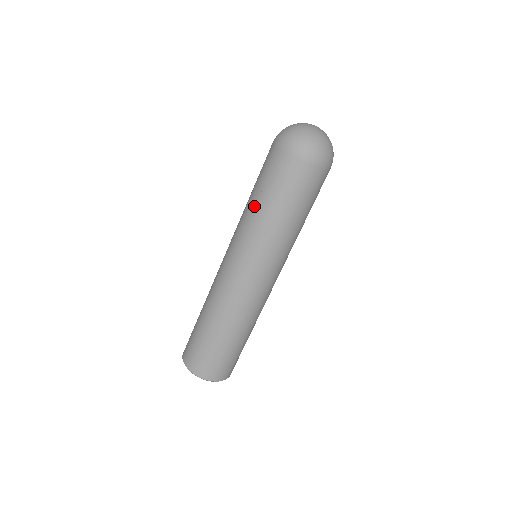
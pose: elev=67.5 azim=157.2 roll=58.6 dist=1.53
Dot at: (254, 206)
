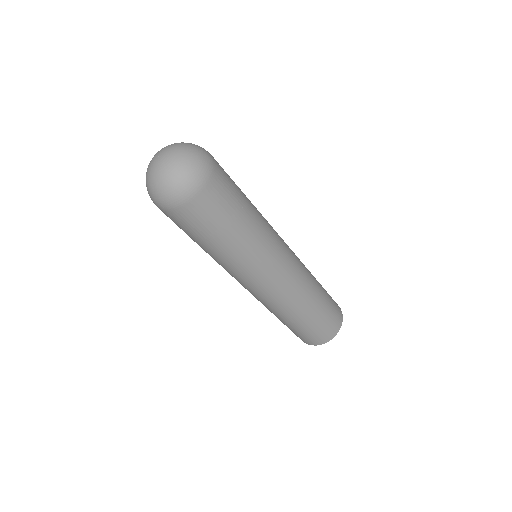
Dot at: occluded
